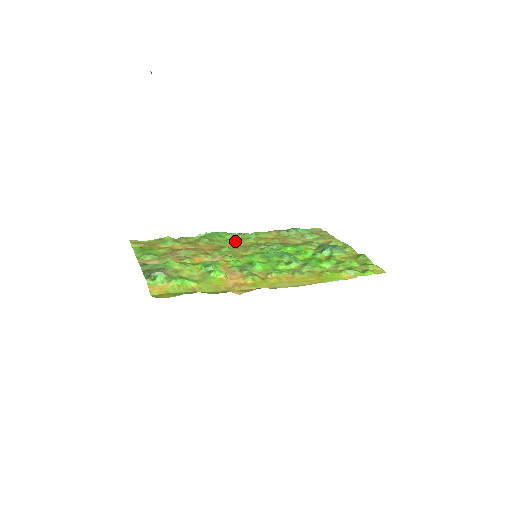
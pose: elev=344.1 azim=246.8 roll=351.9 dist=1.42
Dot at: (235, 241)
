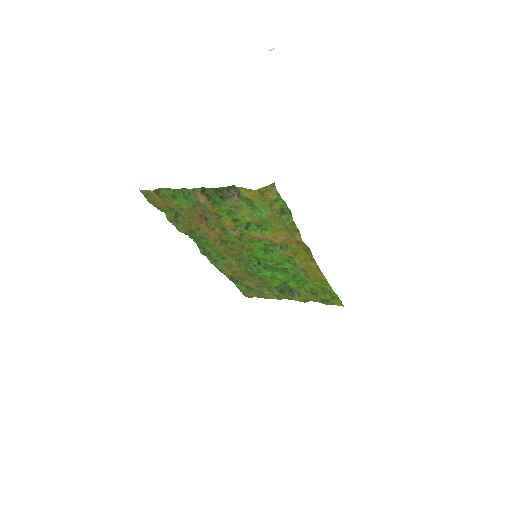
Dot at: (218, 251)
